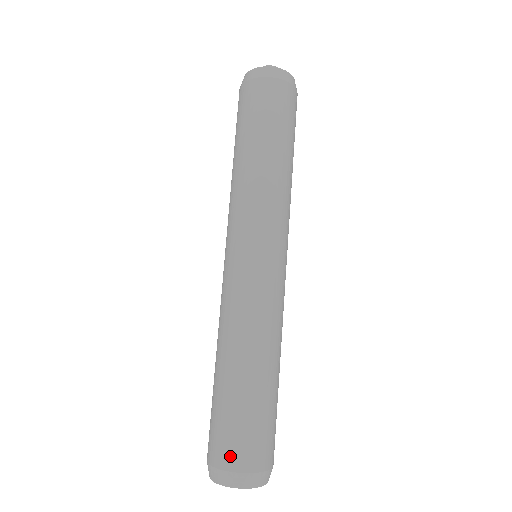
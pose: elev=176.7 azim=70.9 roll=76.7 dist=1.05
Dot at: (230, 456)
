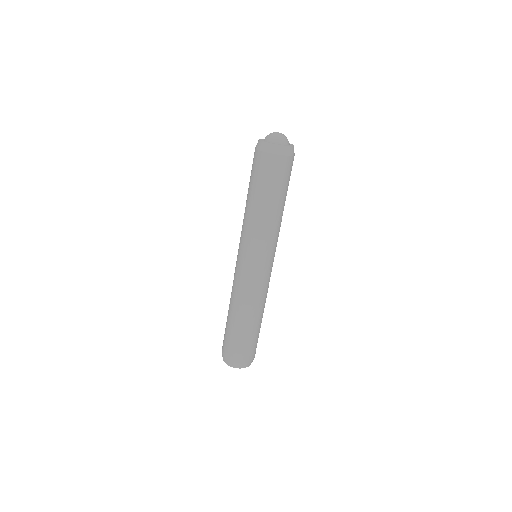
Dot at: (230, 354)
